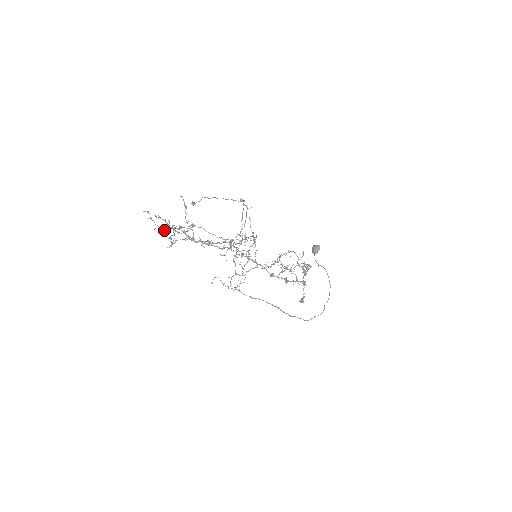
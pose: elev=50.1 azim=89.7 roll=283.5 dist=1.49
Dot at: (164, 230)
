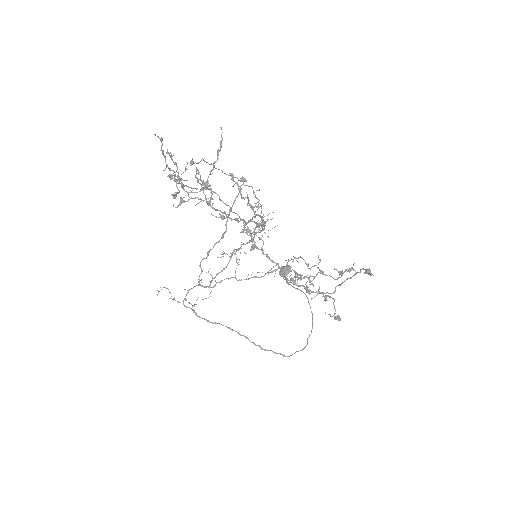
Dot at: (171, 178)
